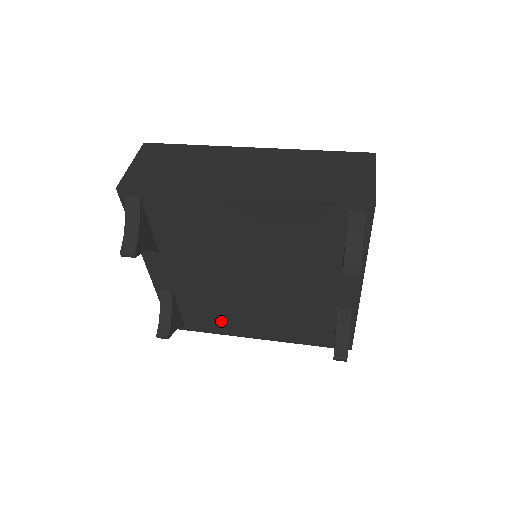
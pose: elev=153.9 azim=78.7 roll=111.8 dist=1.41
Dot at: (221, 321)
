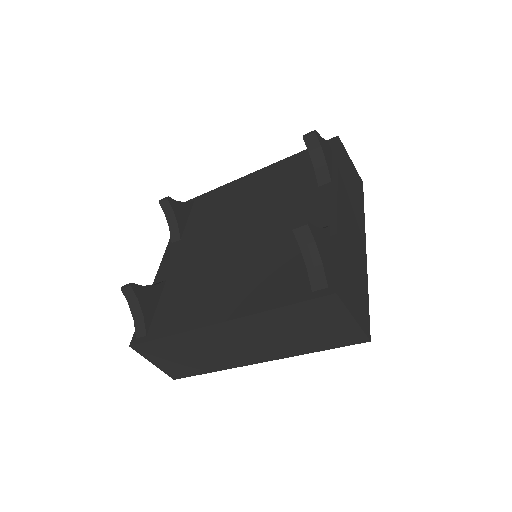
Dot at: (190, 307)
